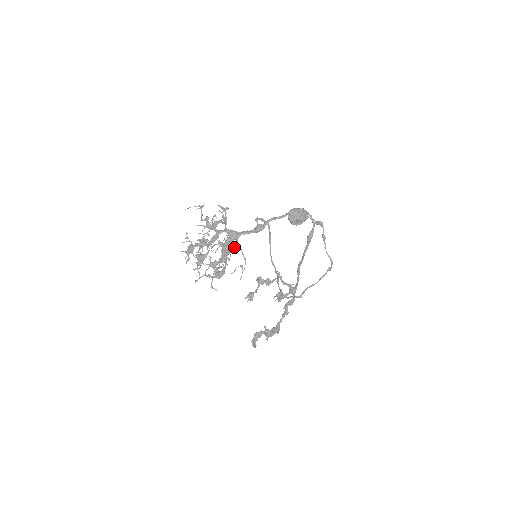
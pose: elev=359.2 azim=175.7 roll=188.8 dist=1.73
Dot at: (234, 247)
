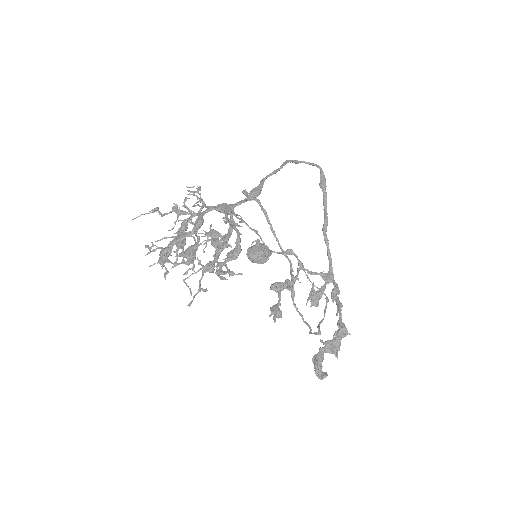
Dot at: (231, 227)
